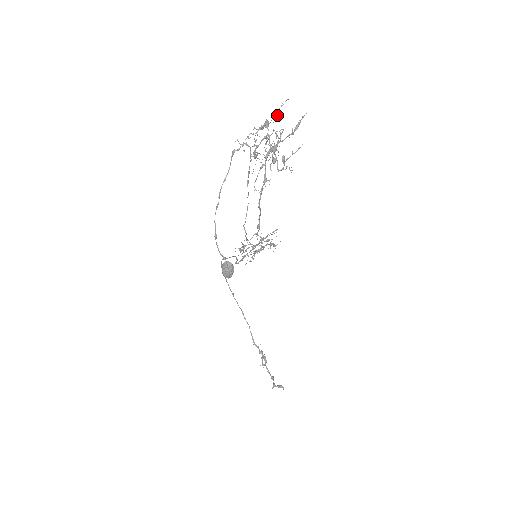
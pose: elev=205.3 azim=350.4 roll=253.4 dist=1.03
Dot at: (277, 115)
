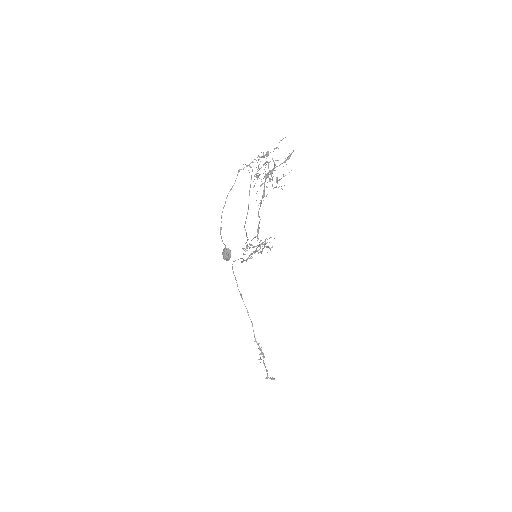
Dot at: (276, 148)
